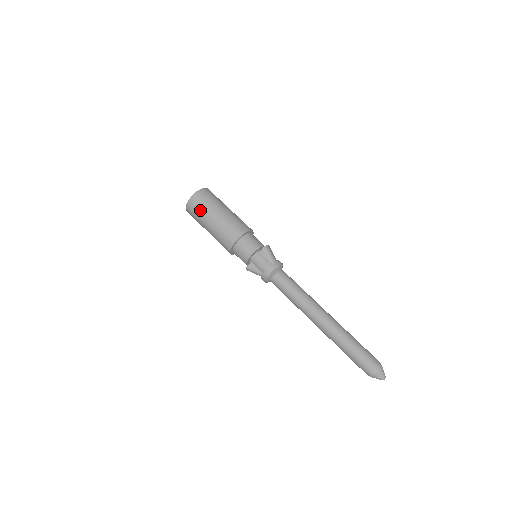
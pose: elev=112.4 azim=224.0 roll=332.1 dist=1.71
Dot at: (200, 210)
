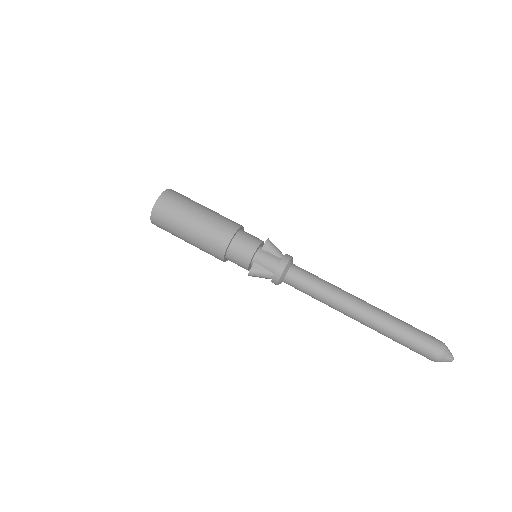
Dot at: (173, 212)
